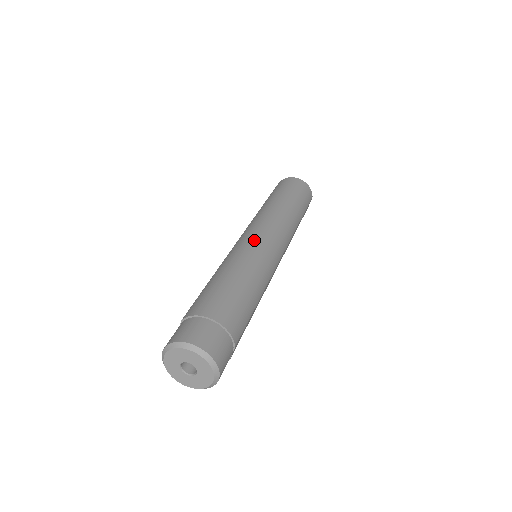
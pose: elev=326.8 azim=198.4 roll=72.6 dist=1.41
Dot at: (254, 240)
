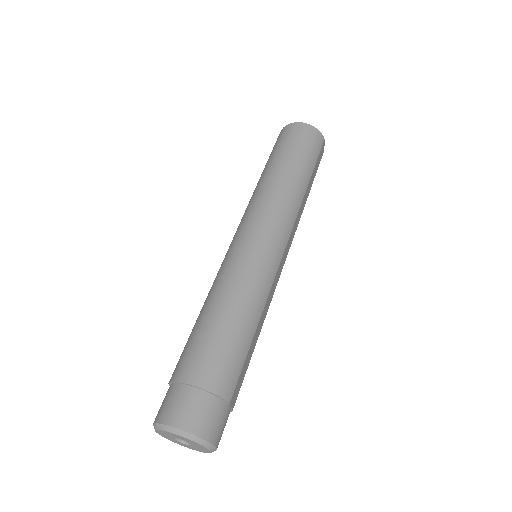
Dot at: (243, 247)
